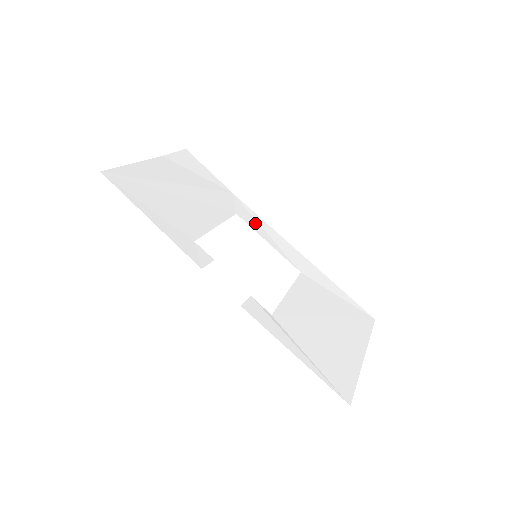
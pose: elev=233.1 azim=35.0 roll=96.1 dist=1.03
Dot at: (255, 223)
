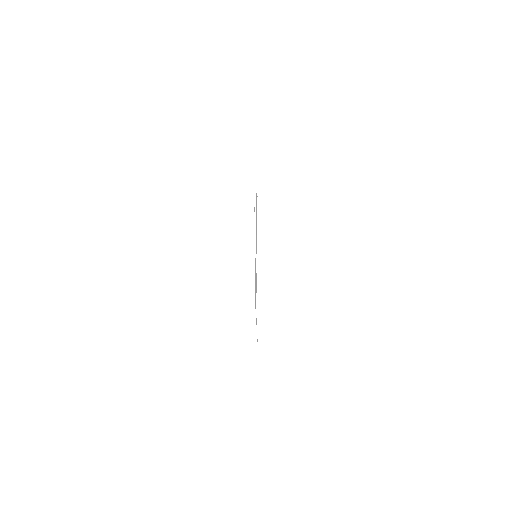
Dot at: occluded
